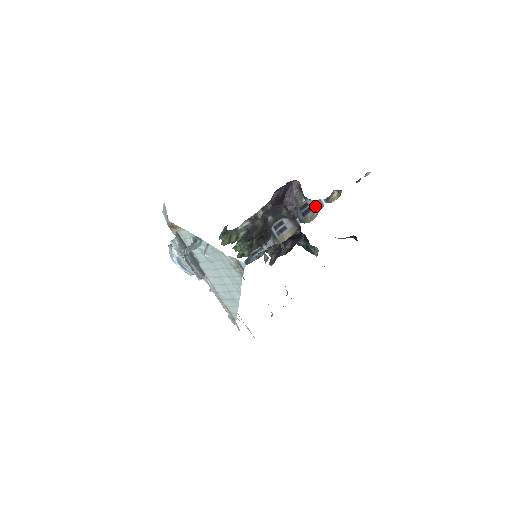
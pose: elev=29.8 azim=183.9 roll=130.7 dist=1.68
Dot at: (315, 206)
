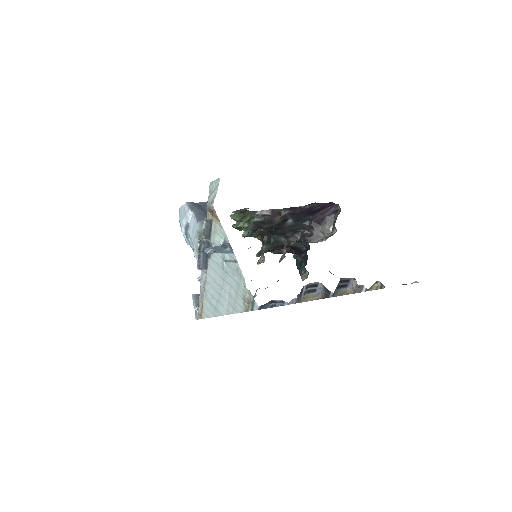
Dot at: (354, 288)
